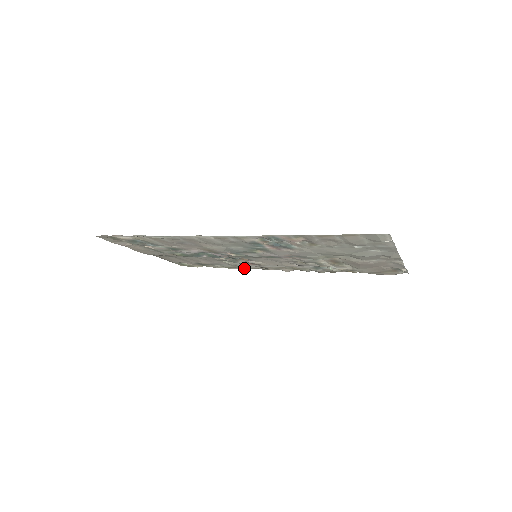
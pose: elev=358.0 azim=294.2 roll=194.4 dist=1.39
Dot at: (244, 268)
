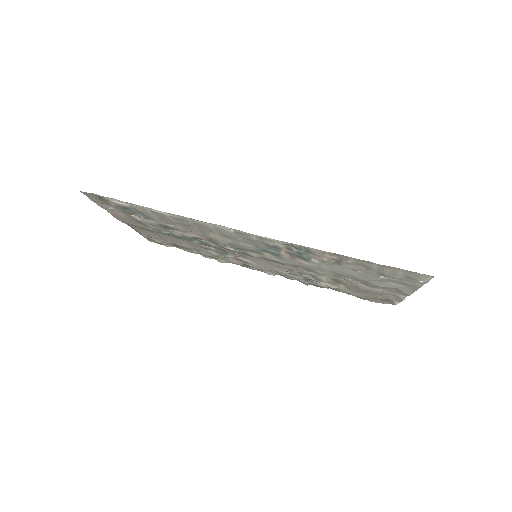
Dot at: (223, 260)
